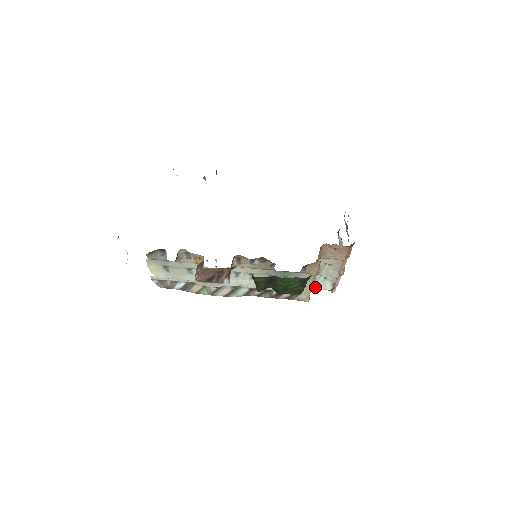
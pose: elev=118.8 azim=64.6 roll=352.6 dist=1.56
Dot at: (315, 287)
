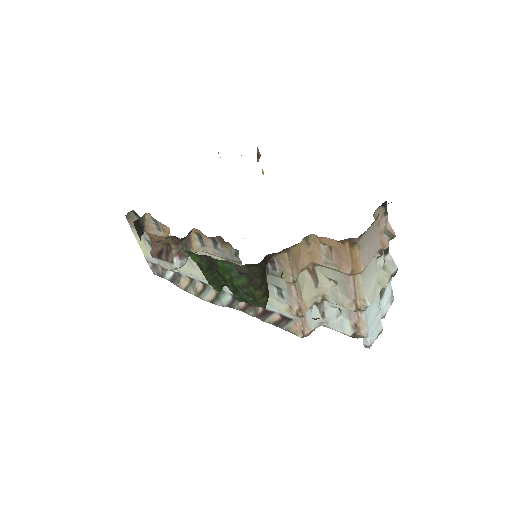
Dot at: (327, 323)
